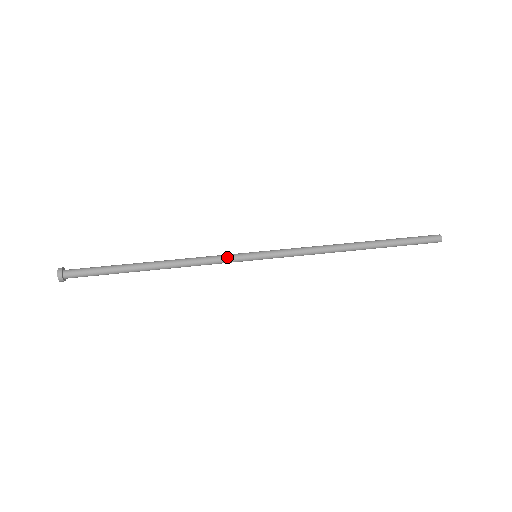
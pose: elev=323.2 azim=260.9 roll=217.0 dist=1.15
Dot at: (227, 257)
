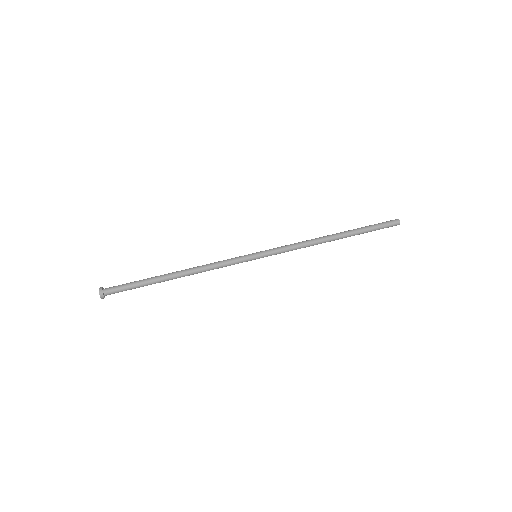
Dot at: (234, 261)
